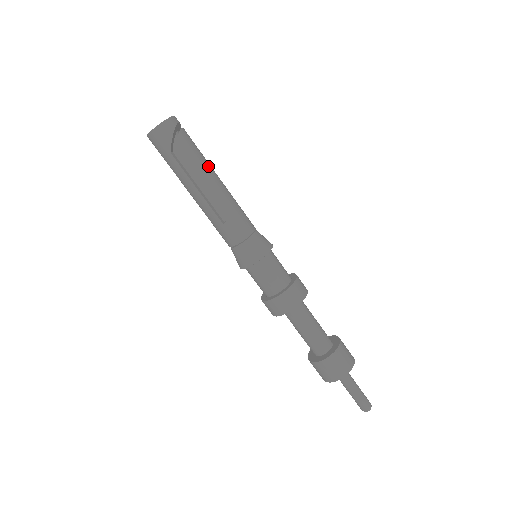
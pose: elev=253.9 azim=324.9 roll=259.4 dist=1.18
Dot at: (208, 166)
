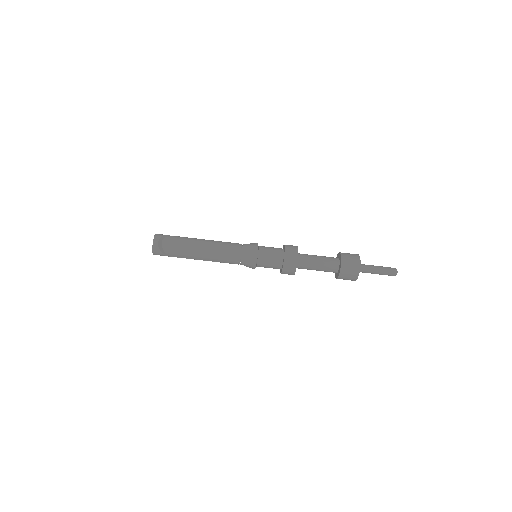
Dot at: (190, 248)
